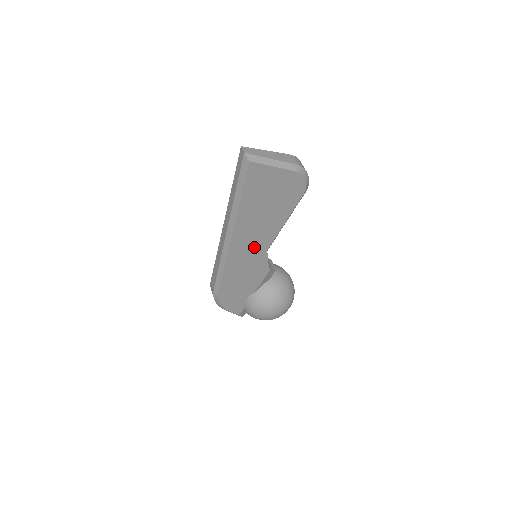
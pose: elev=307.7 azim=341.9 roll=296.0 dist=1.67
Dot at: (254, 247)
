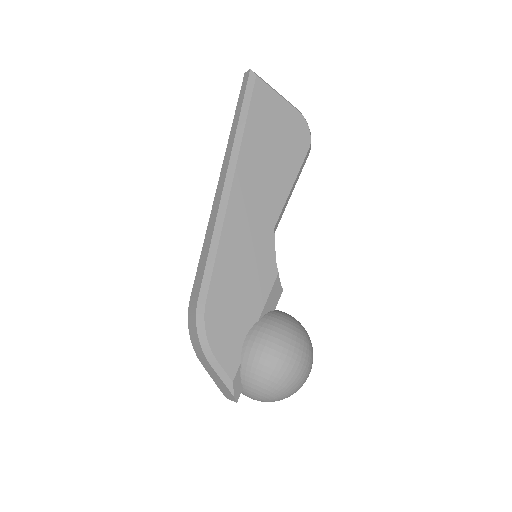
Dot at: (258, 214)
